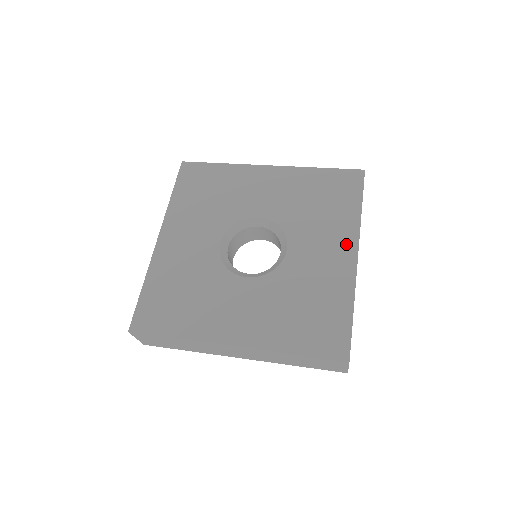
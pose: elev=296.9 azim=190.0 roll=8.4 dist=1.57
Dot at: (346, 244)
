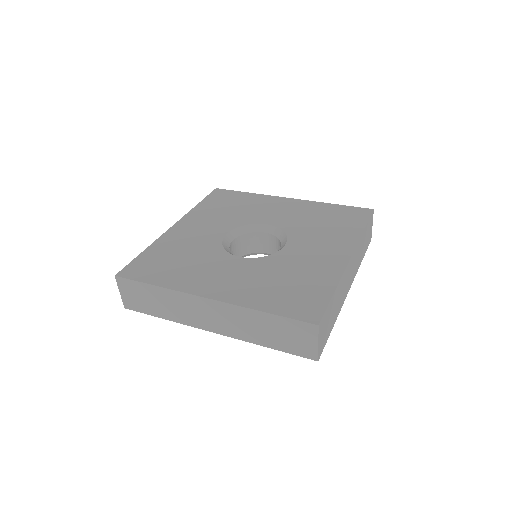
Dot at: (342, 249)
